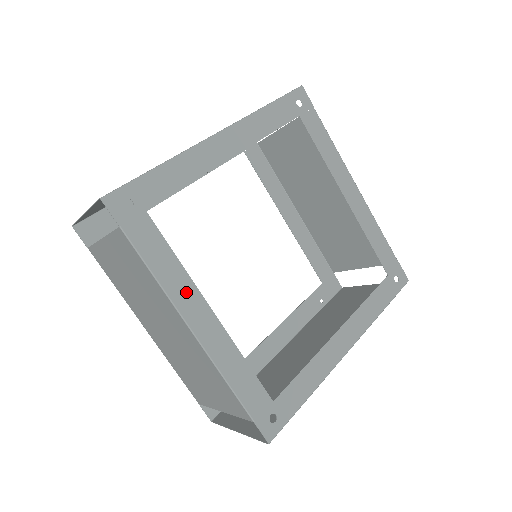
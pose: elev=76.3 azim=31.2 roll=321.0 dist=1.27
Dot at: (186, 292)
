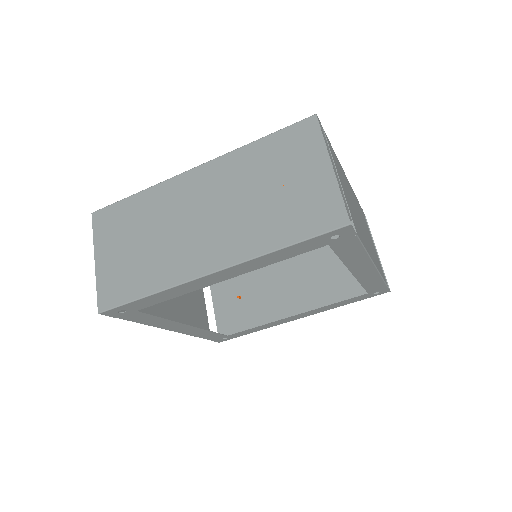
Dot at: (169, 324)
